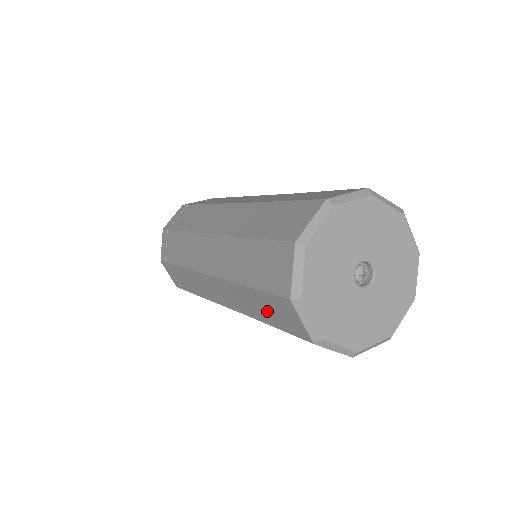
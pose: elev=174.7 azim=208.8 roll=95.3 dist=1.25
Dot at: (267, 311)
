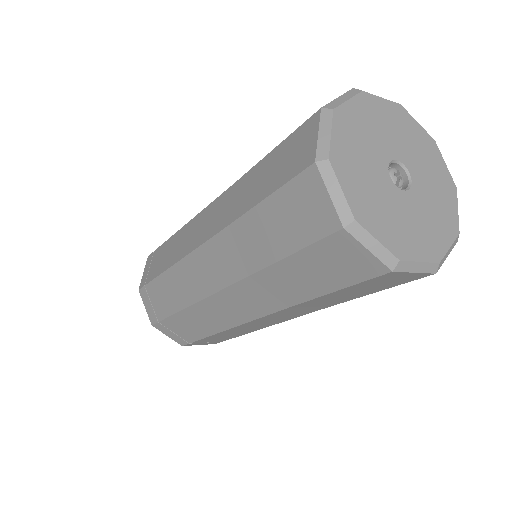
Dot at: (278, 230)
